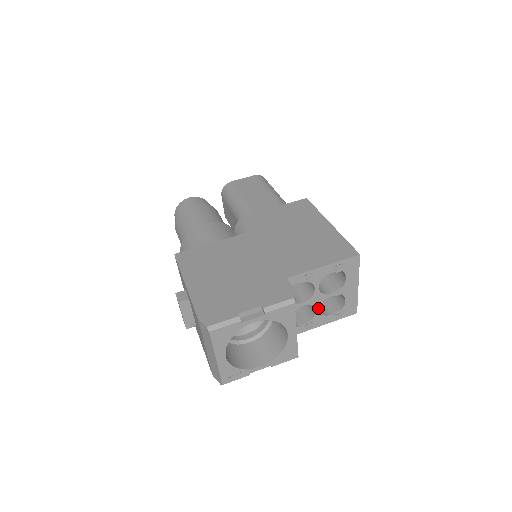
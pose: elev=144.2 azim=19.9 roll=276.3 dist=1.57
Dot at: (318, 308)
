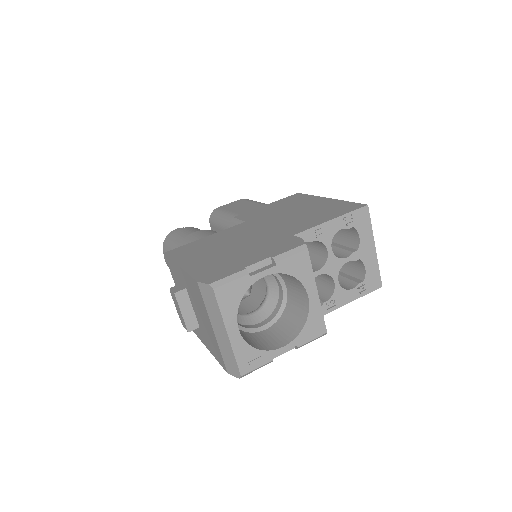
Dot at: (337, 279)
